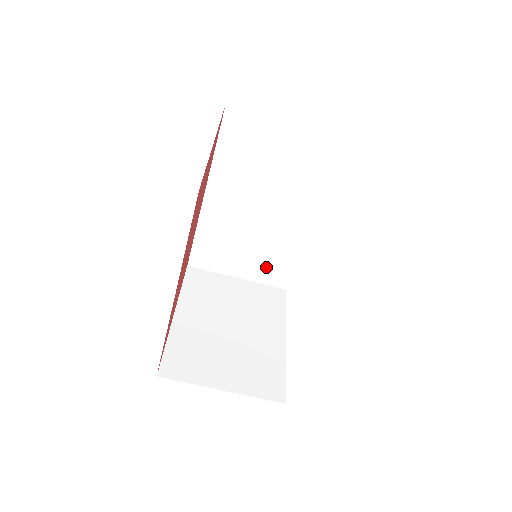
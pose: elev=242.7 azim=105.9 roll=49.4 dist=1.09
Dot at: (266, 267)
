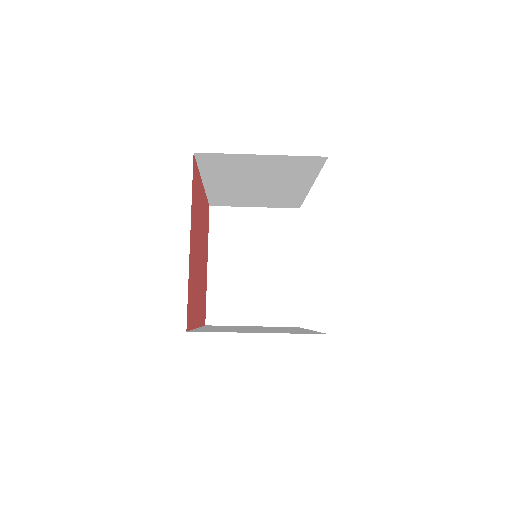
Dot at: (277, 203)
